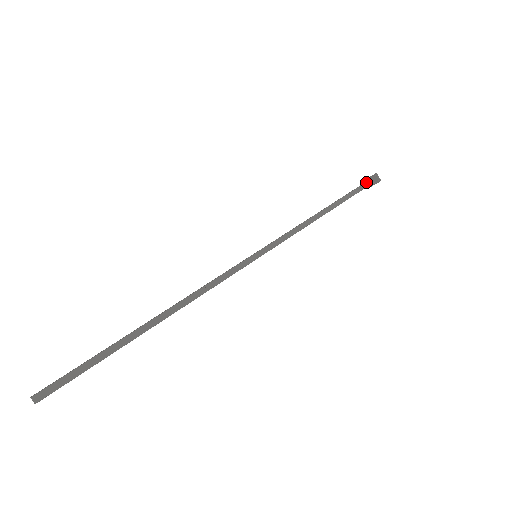
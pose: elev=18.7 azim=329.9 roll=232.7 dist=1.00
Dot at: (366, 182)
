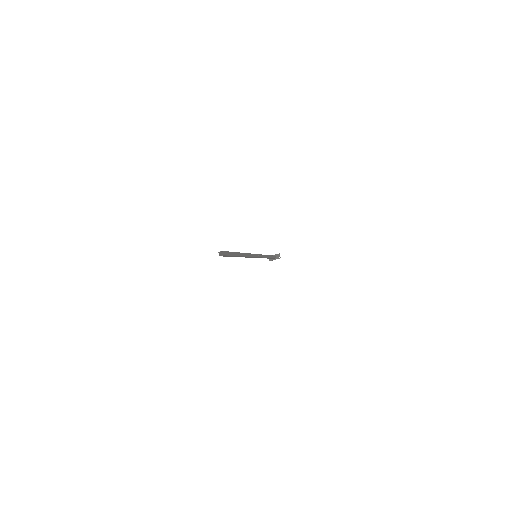
Dot at: occluded
